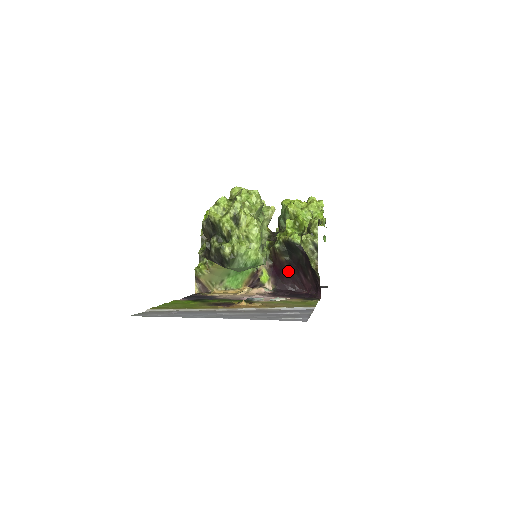
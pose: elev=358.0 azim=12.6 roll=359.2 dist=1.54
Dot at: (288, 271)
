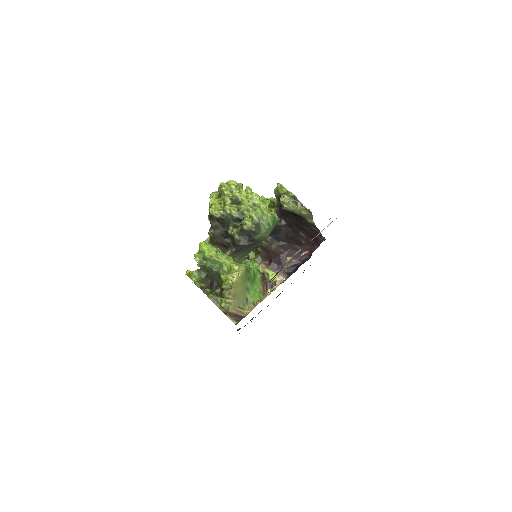
Dot at: (285, 253)
